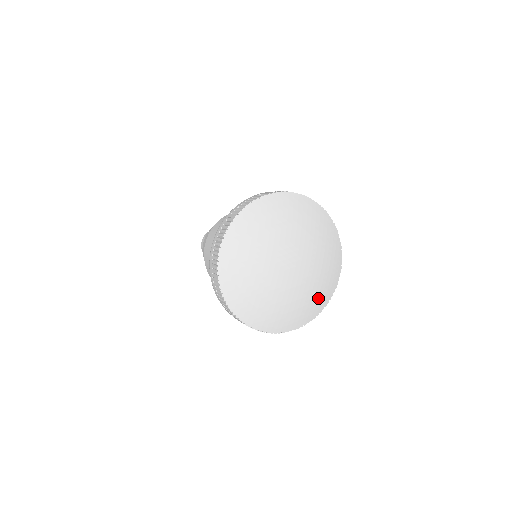
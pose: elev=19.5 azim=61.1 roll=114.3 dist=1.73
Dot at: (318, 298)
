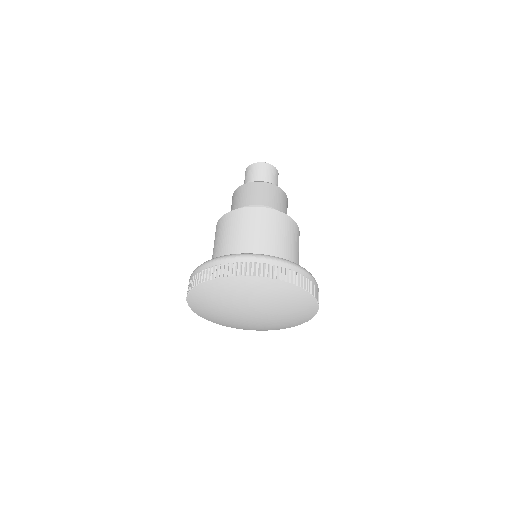
Dot at: (294, 322)
